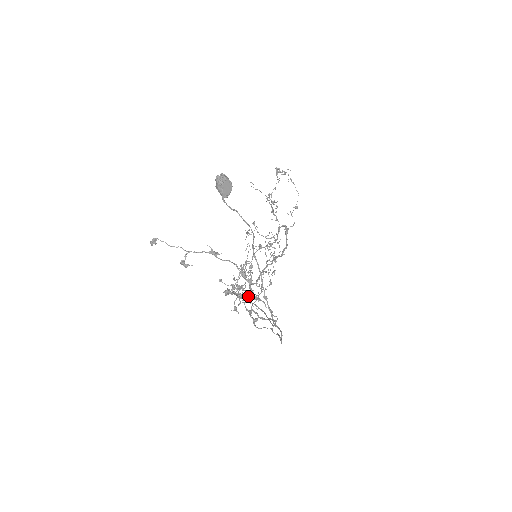
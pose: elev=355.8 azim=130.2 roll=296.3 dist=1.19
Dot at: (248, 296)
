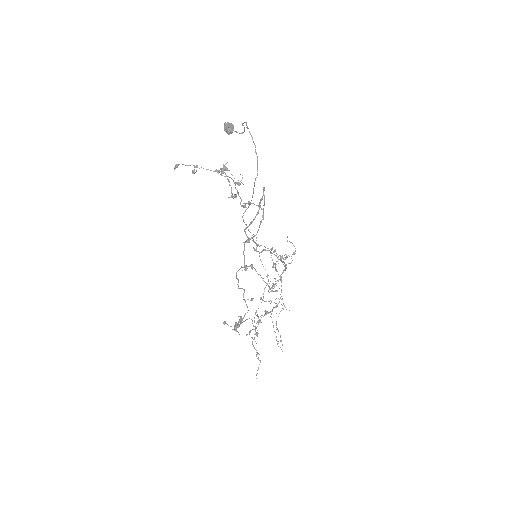
Dot at: (242, 217)
